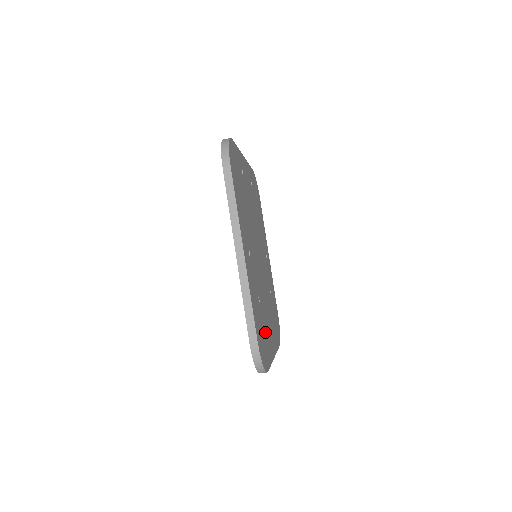
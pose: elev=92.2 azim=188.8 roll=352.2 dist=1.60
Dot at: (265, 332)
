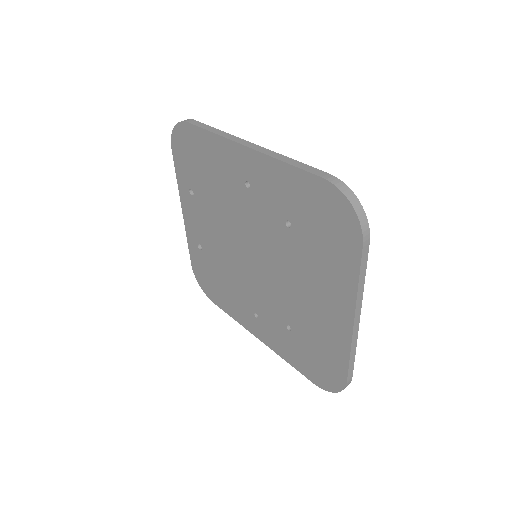
Dot at: occluded
